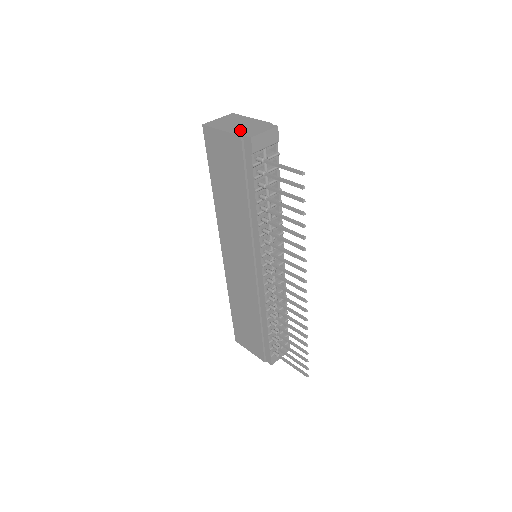
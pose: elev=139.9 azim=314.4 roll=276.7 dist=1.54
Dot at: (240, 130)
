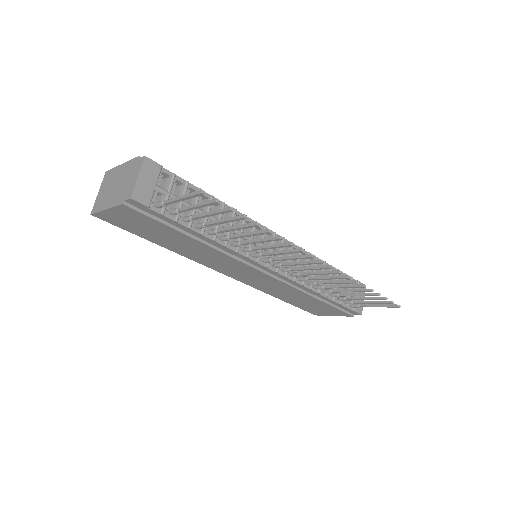
Dot at: (119, 195)
